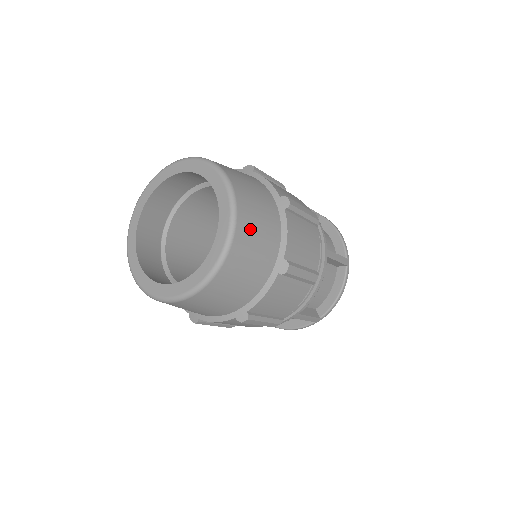
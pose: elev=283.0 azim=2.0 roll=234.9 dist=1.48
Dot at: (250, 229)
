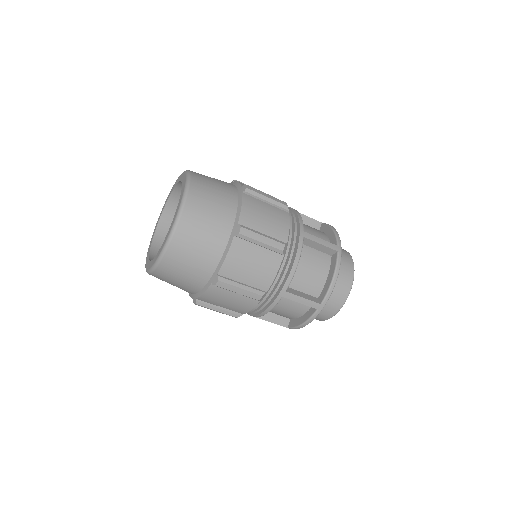
Dot at: (202, 200)
